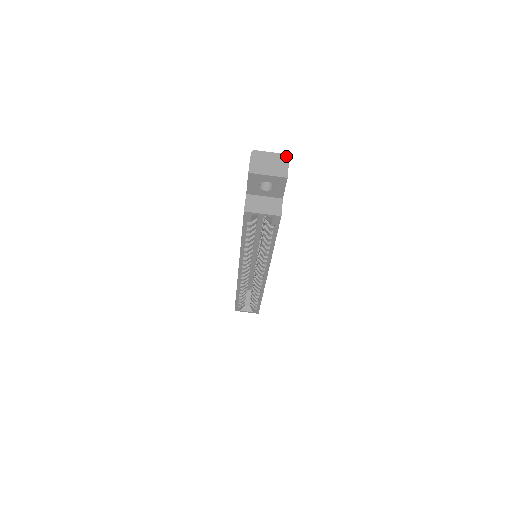
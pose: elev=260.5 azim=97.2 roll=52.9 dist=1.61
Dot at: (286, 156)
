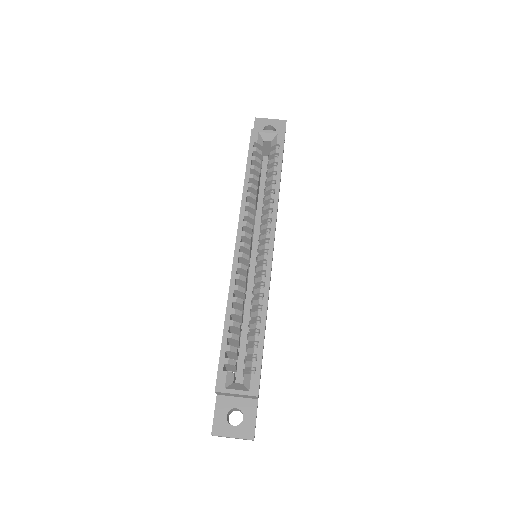
Dot at: occluded
